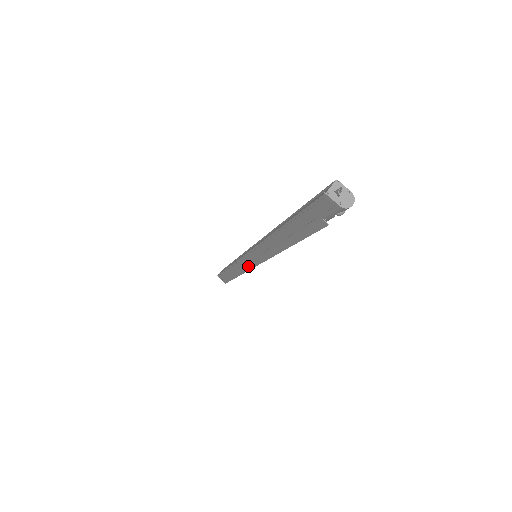
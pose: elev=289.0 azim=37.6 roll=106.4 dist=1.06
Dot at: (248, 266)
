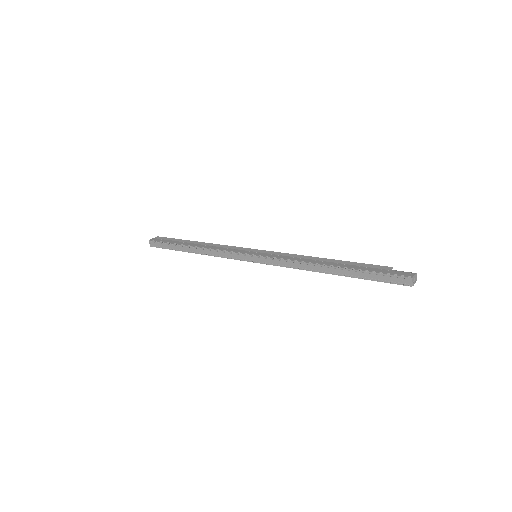
Dot at: occluded
